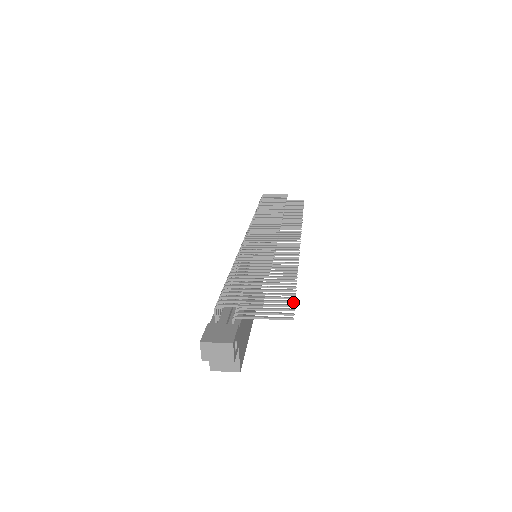
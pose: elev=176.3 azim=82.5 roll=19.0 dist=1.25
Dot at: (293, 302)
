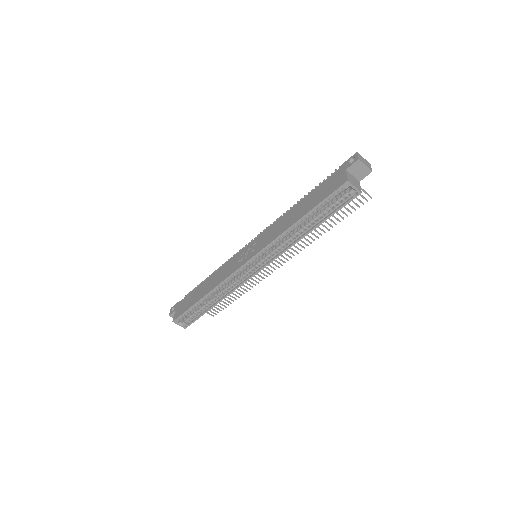
Dot at: (355, 209)
